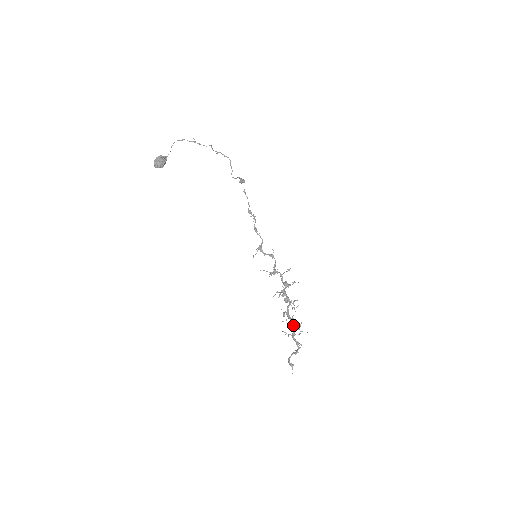
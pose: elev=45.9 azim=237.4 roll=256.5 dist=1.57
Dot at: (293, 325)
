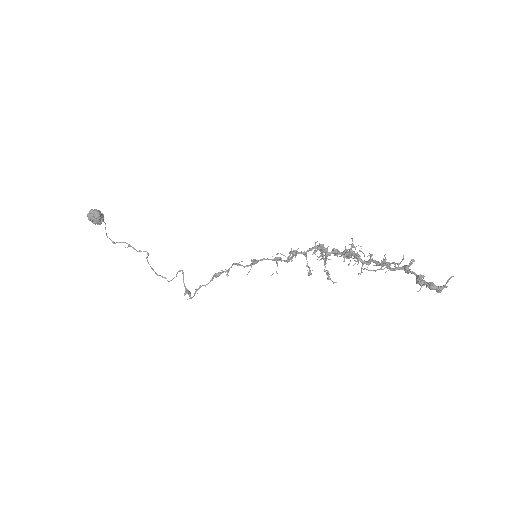
Dot at: (373, 261)
